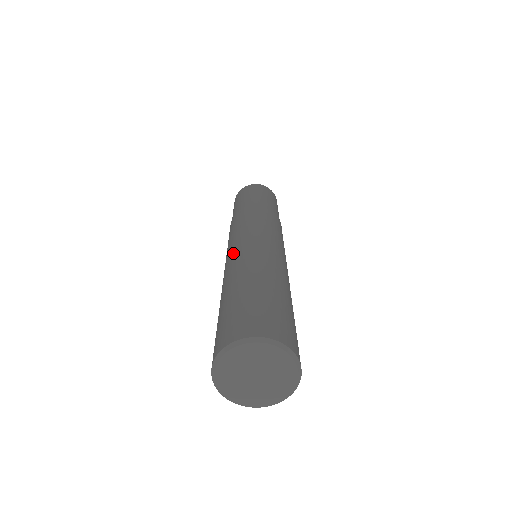
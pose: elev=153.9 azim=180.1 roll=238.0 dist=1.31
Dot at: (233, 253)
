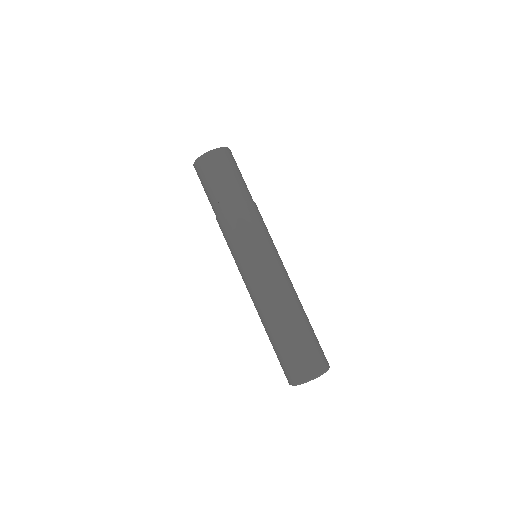
Dot at: occluded
